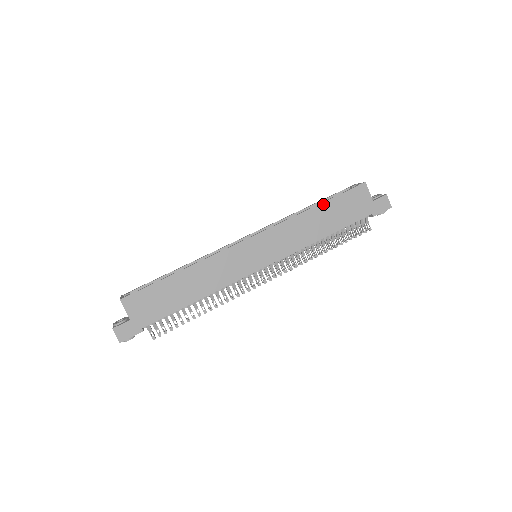
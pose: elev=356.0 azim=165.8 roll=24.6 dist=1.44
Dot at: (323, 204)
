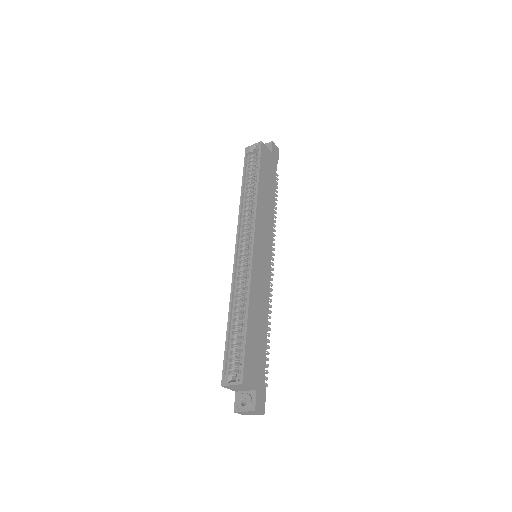
Dot at: (260, 178)
